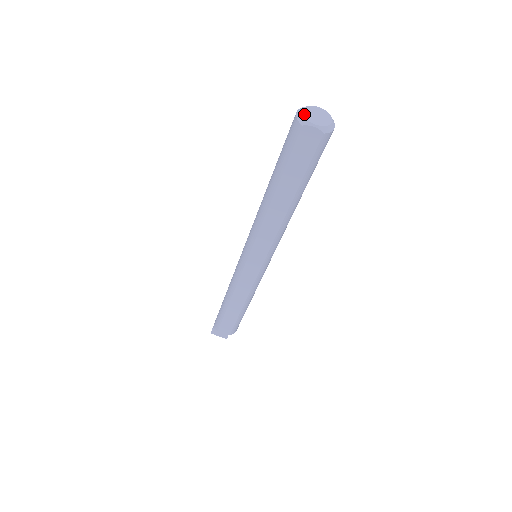
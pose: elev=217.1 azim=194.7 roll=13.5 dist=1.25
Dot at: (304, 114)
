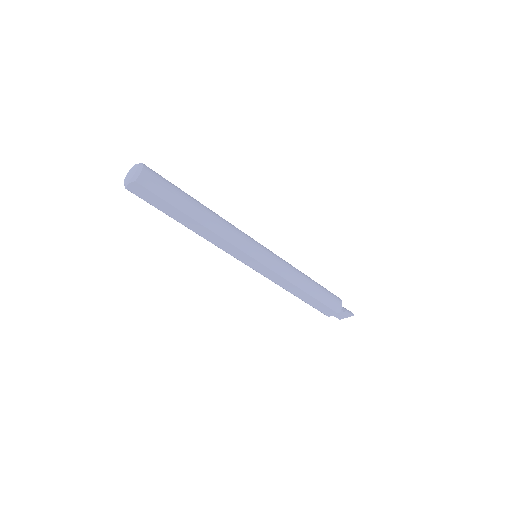
Dot at: (124, 181)
